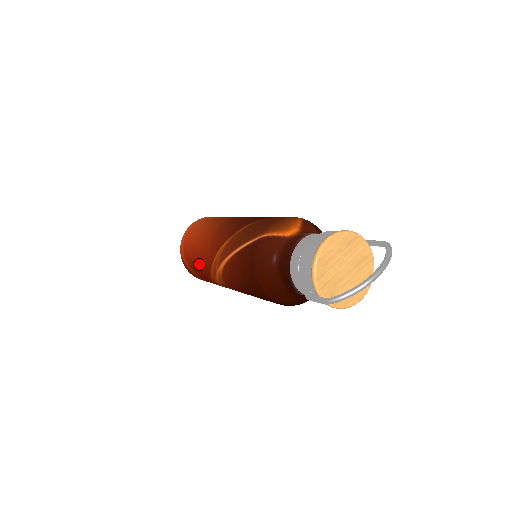
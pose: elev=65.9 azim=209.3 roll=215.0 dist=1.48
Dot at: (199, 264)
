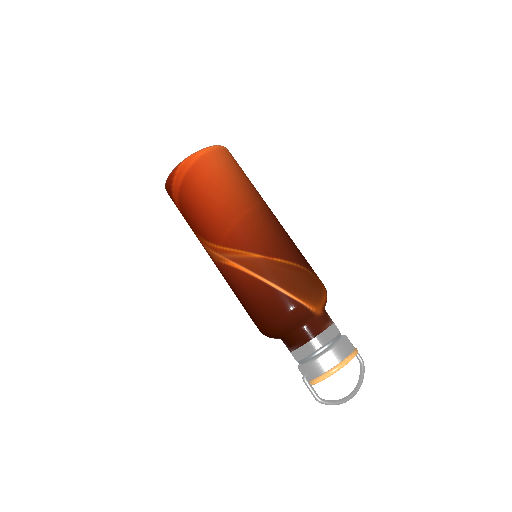
Dot at: (200, 218)
